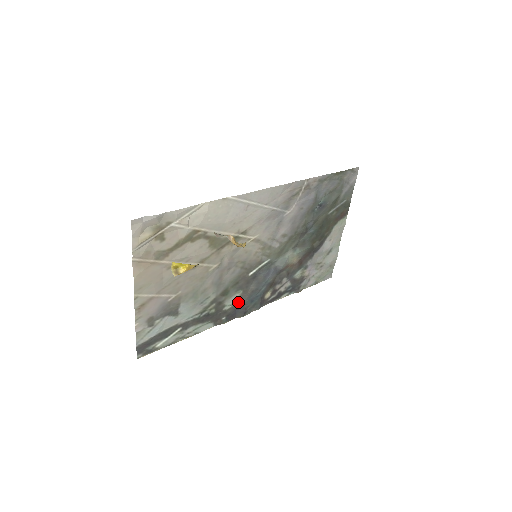
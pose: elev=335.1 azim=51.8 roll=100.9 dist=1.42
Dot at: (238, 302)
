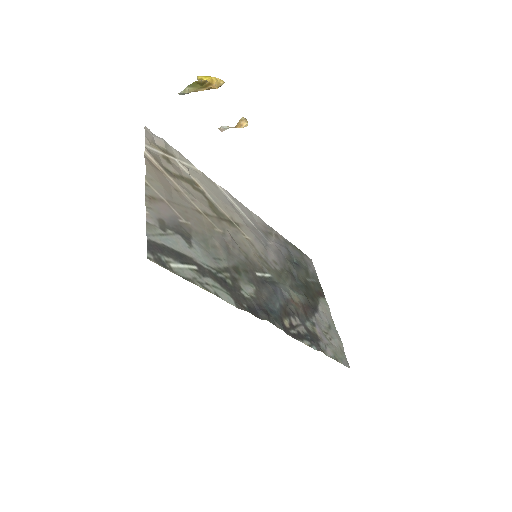
Dot at: (255, 299)
